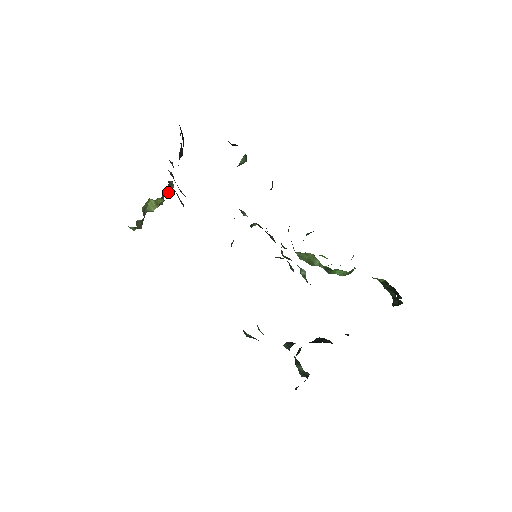
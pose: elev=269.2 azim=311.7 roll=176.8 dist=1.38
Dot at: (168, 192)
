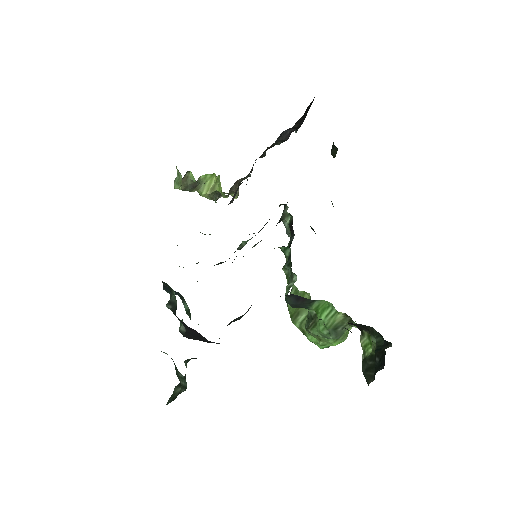
Dot at: (231, 188)
